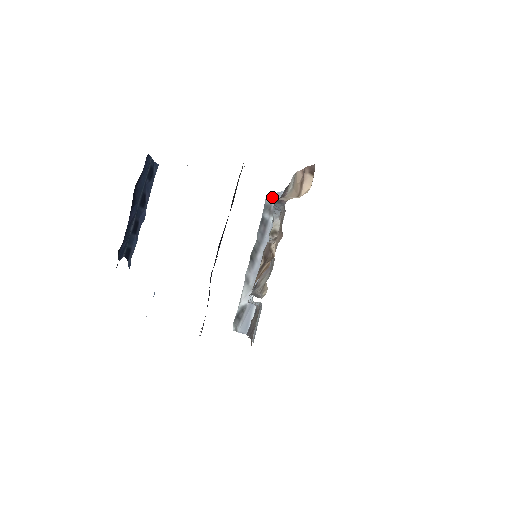
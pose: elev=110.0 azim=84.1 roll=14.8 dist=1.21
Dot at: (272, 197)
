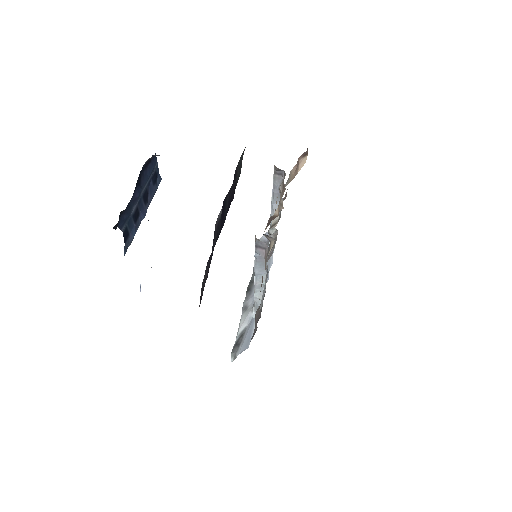
Dot at: occluded
